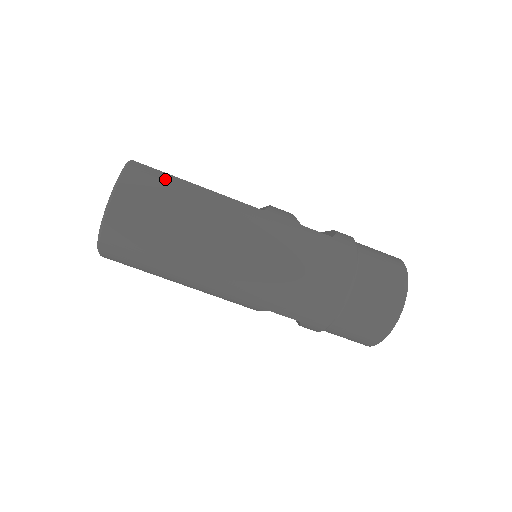
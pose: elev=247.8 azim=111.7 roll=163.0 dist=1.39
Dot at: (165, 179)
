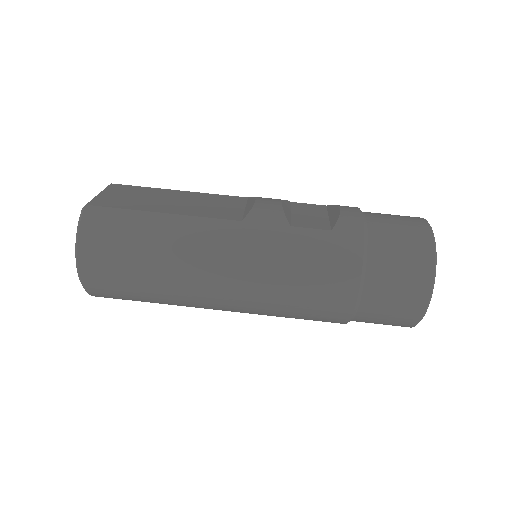
Dot at: (124, 219)
